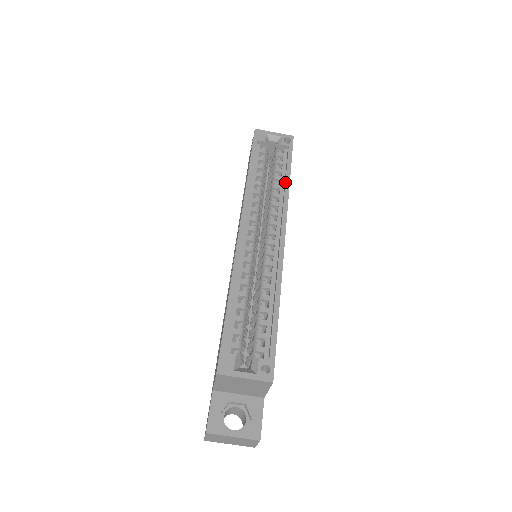
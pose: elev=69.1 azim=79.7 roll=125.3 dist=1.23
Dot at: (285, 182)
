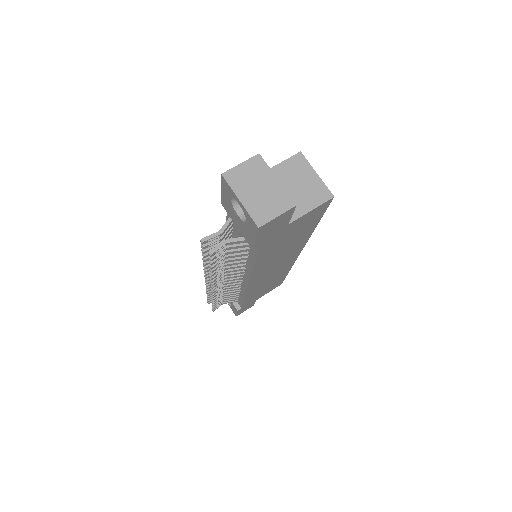
Dot at: occluded
